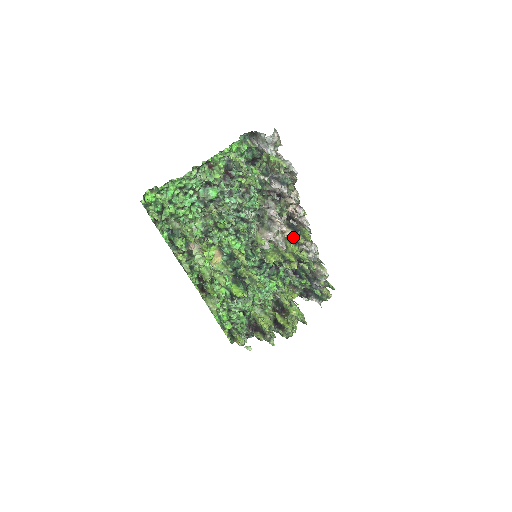
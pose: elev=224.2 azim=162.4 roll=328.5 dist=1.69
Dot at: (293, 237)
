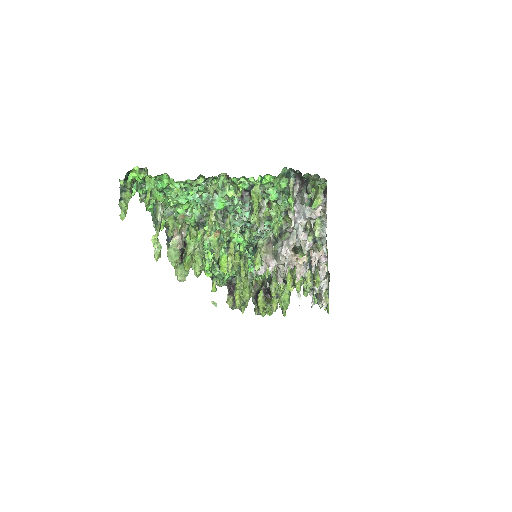
Dot at: (302, 271)
